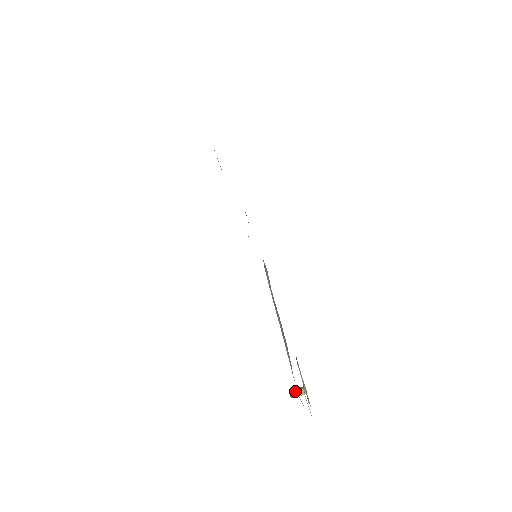
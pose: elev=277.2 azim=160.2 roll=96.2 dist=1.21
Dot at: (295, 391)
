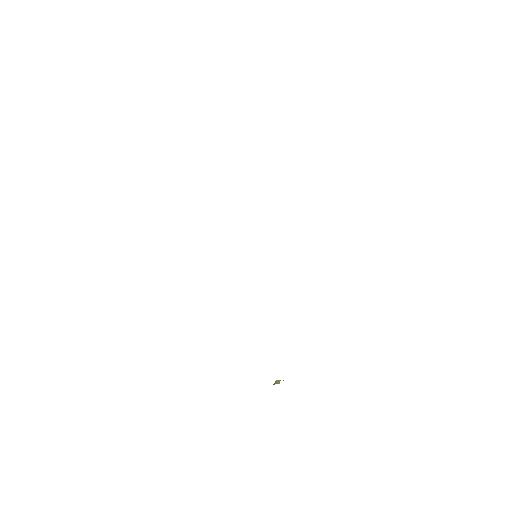
Dot at: (276, 380)
